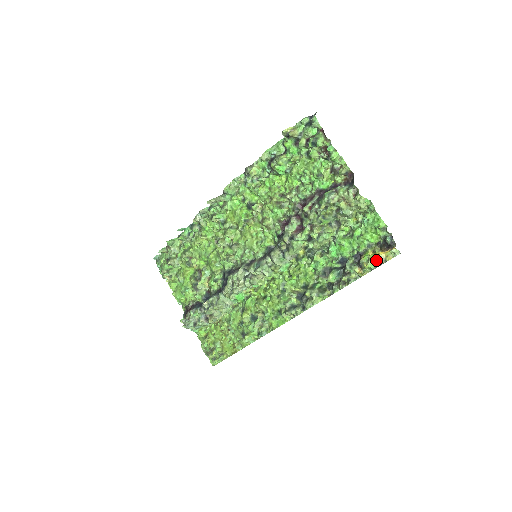
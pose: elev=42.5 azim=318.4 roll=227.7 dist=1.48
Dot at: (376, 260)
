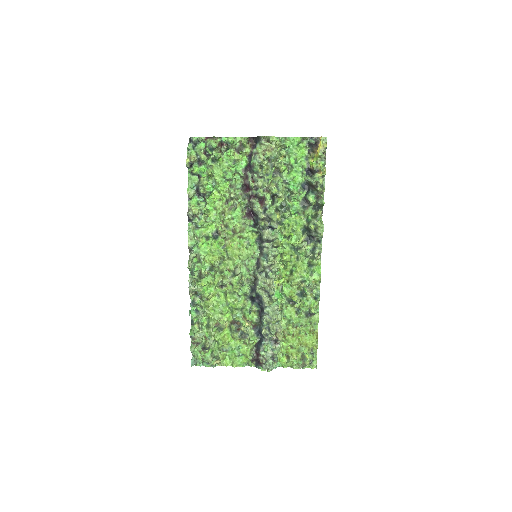
Dot at: (321, 155)
